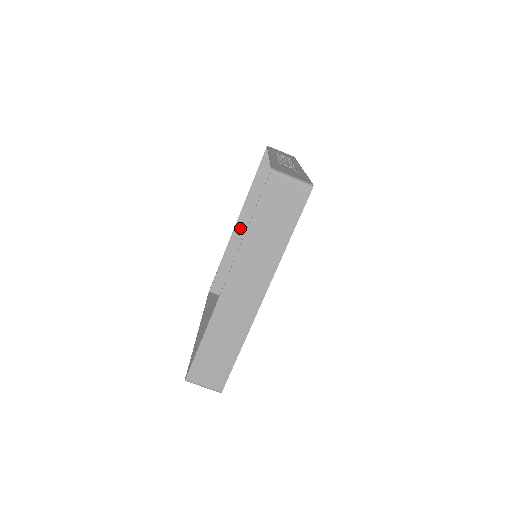
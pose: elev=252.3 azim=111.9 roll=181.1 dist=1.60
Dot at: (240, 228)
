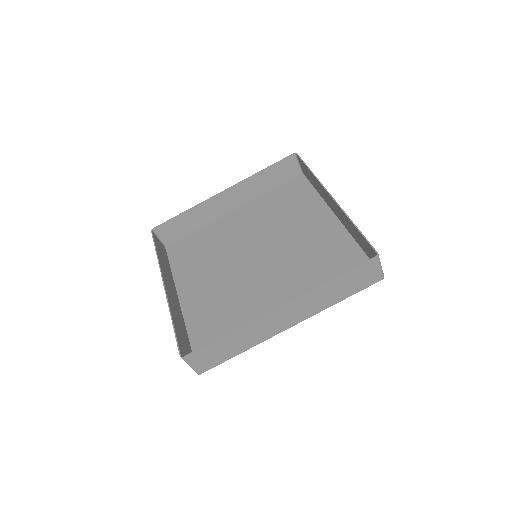
Dot at: (222, 197)
